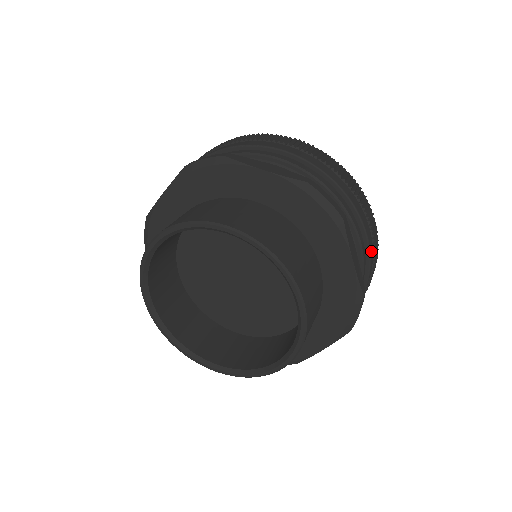
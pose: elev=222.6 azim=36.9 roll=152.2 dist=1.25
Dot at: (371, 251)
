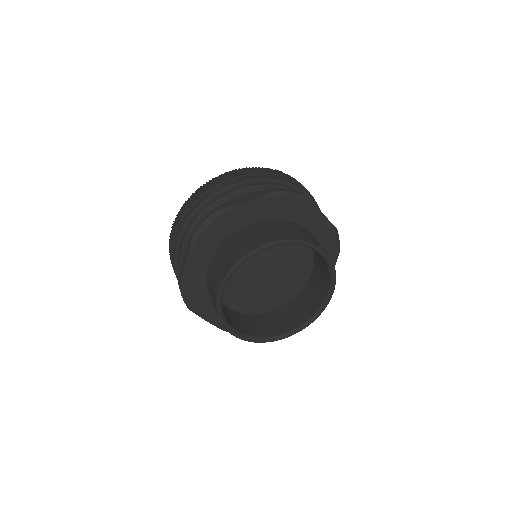
Dot at: (316, 203)
